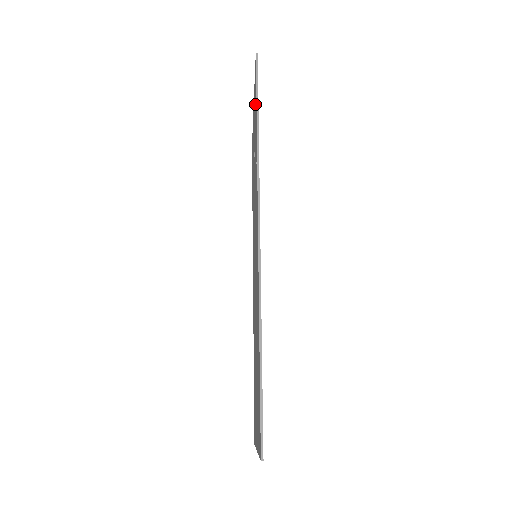
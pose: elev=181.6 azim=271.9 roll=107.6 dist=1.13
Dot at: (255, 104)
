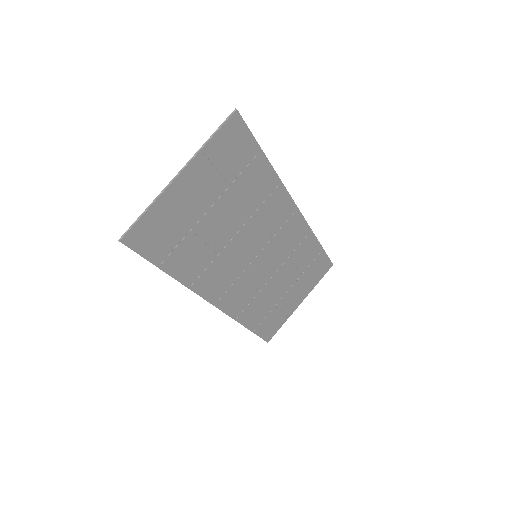
Dot at: (161, 242)
